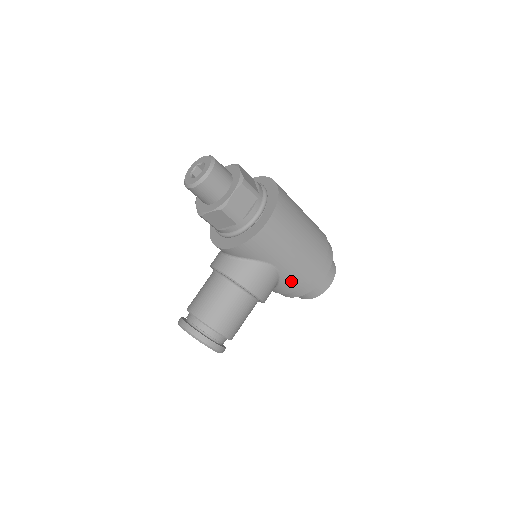
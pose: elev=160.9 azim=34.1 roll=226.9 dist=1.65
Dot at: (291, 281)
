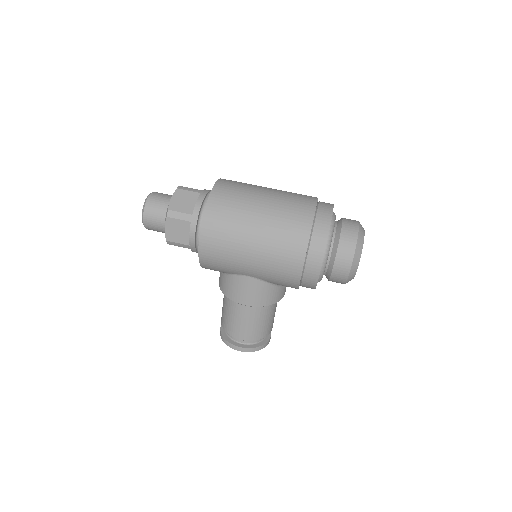
Dot at: (280, 283)
